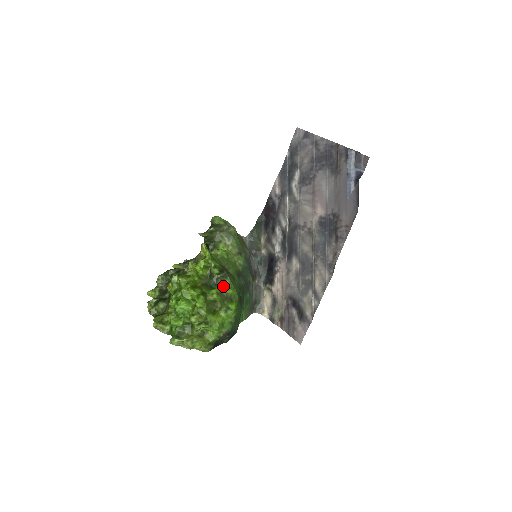
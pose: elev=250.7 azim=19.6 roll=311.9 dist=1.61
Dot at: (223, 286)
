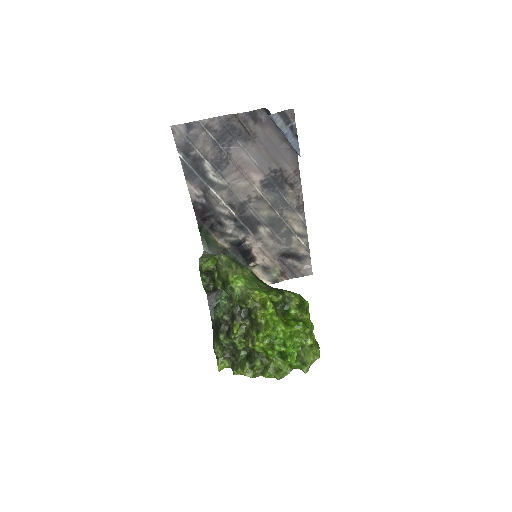
Dot at: (291, 301)
